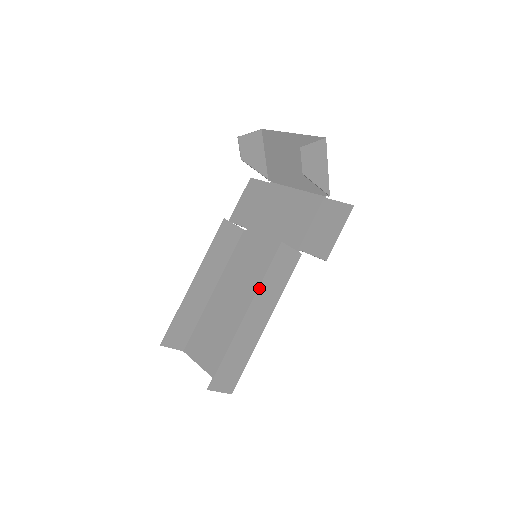
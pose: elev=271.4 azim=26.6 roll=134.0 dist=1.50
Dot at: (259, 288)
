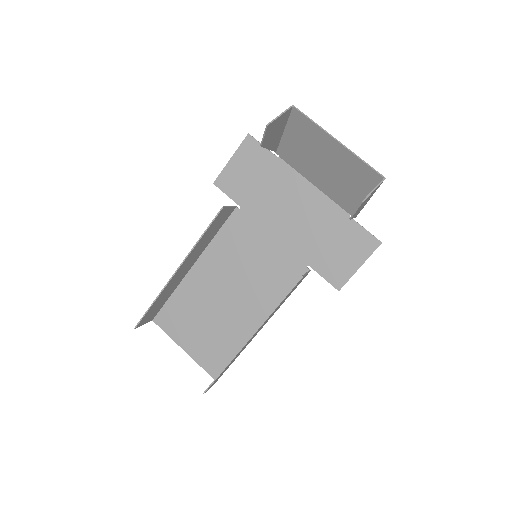
Dot at: occluded
